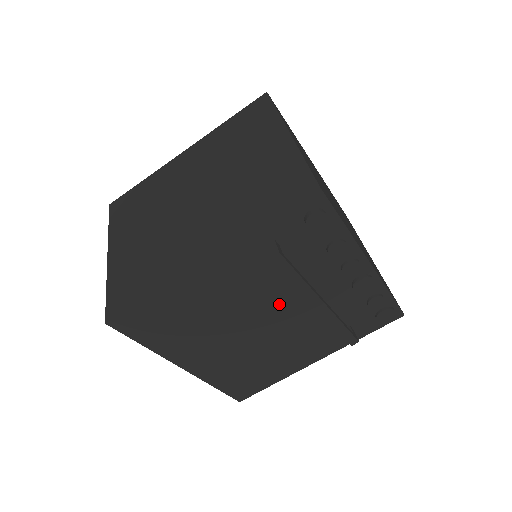
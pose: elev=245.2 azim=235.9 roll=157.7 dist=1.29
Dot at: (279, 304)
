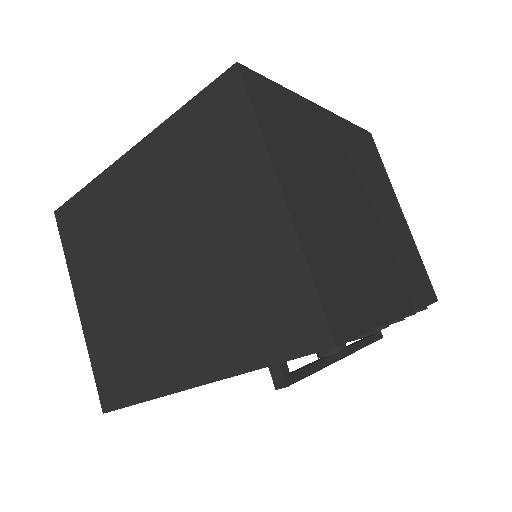
Dot at: occluded
